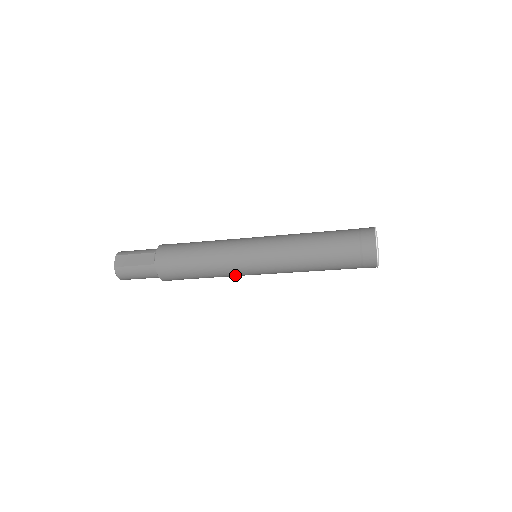
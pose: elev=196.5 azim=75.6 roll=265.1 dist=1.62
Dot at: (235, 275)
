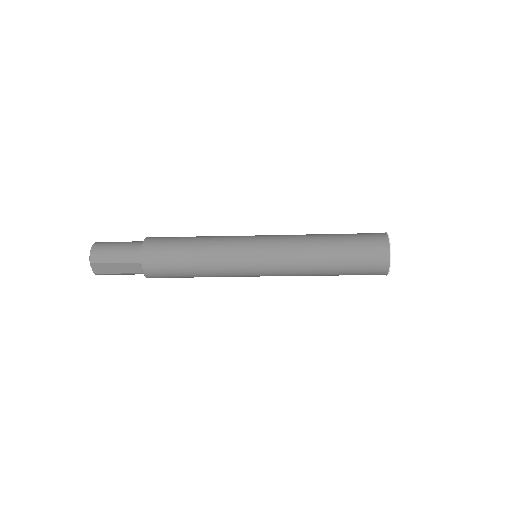
Dot at: occluded
